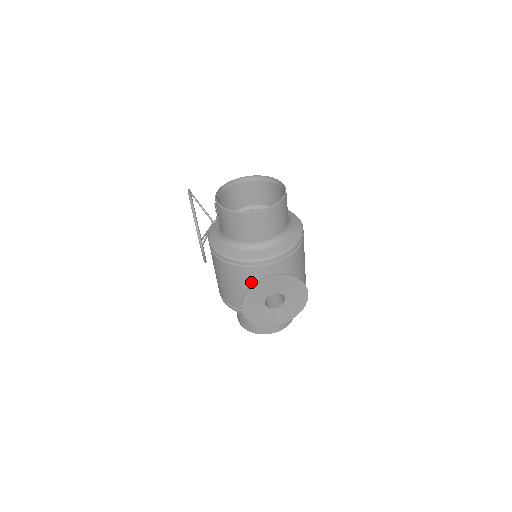
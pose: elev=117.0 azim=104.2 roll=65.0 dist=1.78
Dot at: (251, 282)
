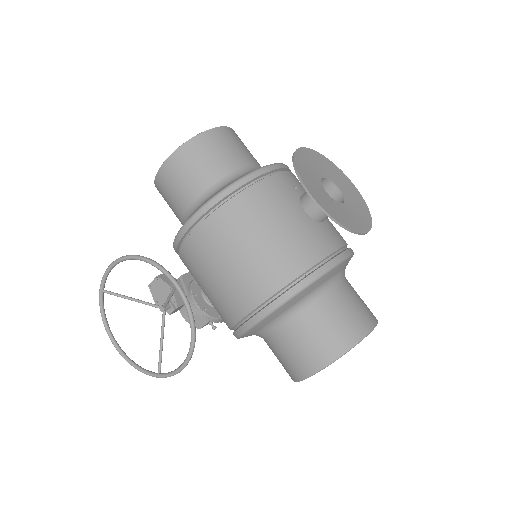
Dot at: (285, 202)
